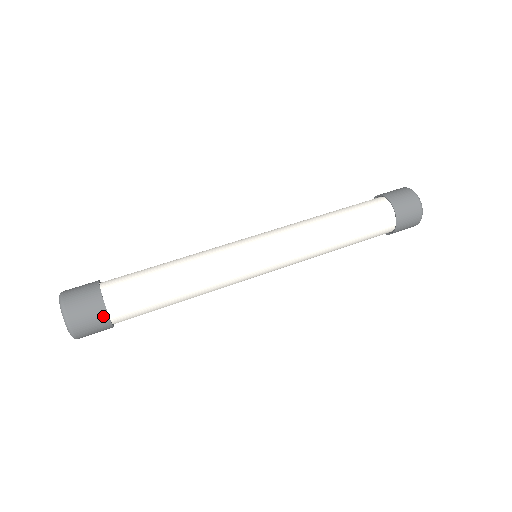
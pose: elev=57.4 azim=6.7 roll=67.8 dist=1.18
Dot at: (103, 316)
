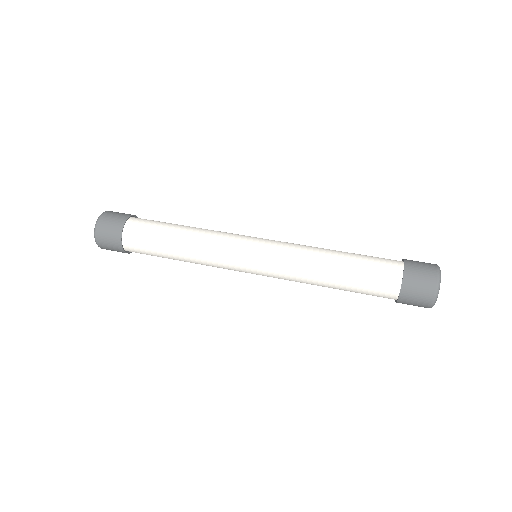
Dot at: (119, 245)
